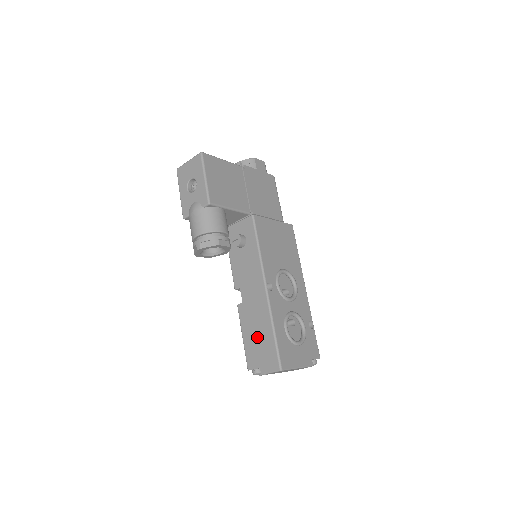
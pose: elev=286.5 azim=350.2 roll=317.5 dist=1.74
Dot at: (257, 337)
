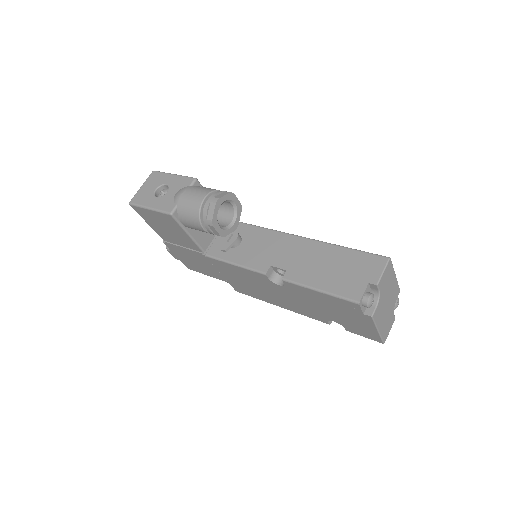
Dot at: (334, 269)
